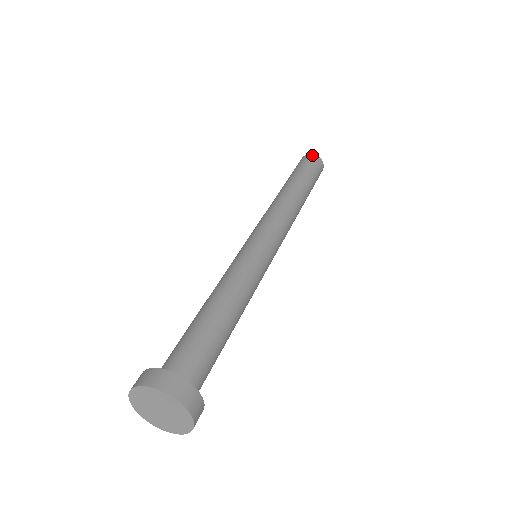
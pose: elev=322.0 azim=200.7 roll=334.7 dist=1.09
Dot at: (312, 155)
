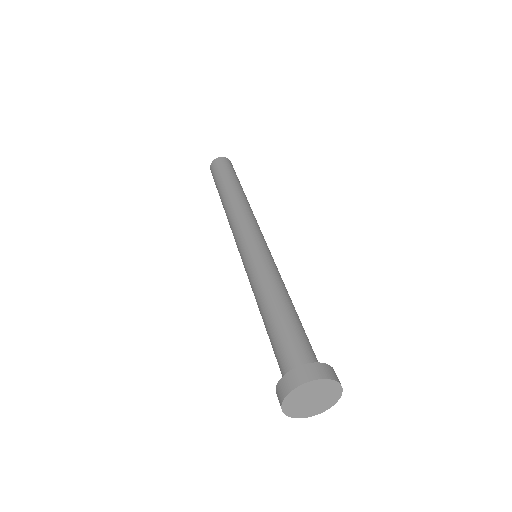
Dot at: occluded
